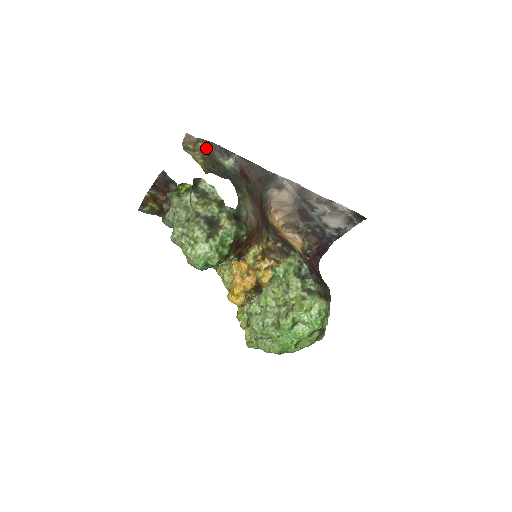
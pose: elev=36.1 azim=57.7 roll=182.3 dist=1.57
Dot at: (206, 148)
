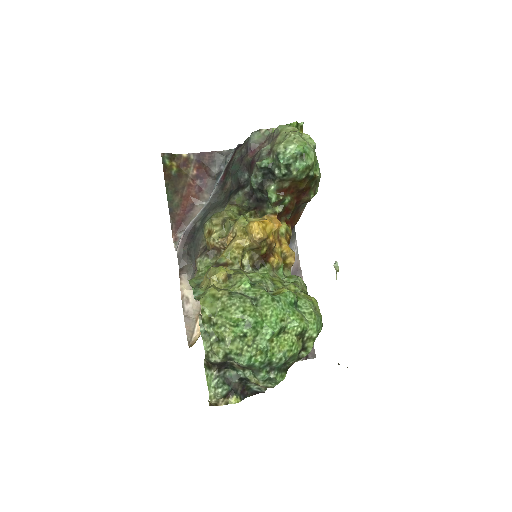
Dot at: occluded
